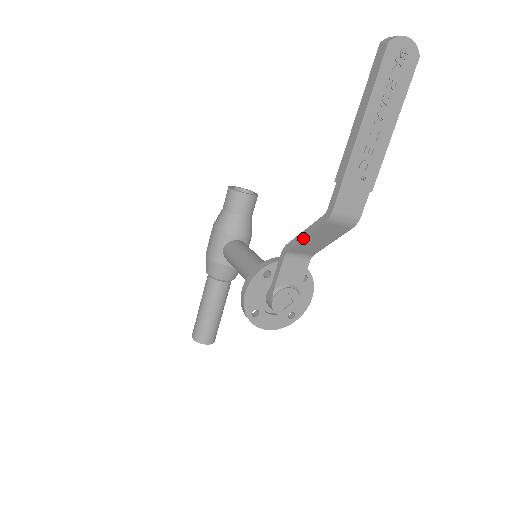
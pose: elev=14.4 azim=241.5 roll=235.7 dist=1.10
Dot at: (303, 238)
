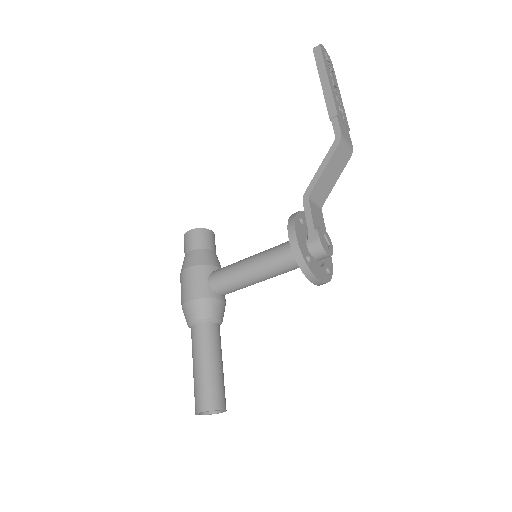
Dot at: (323, 170)
